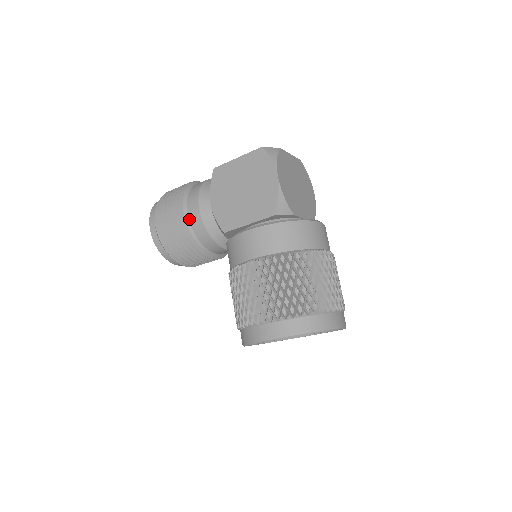
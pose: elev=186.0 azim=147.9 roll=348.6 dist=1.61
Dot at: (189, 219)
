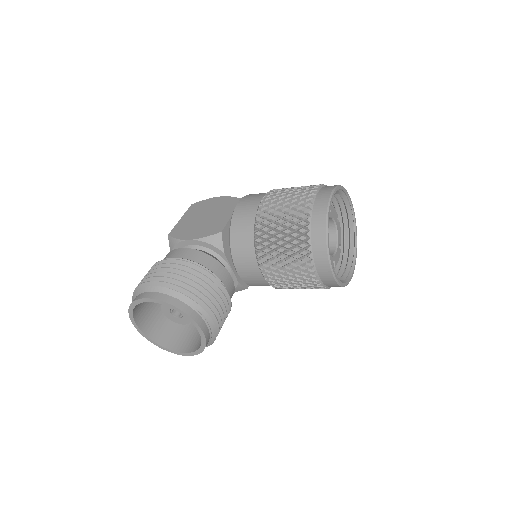
Dot at: (182, 258)
